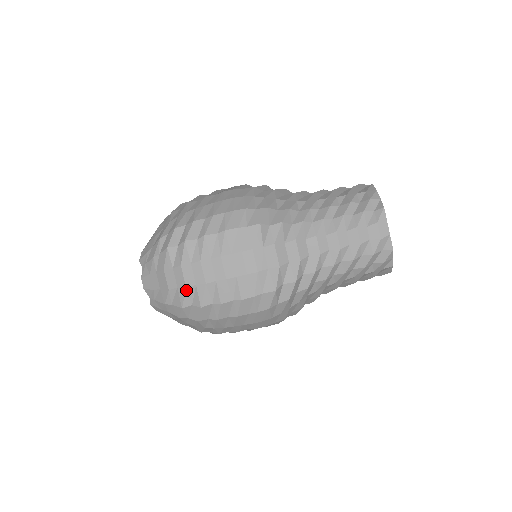
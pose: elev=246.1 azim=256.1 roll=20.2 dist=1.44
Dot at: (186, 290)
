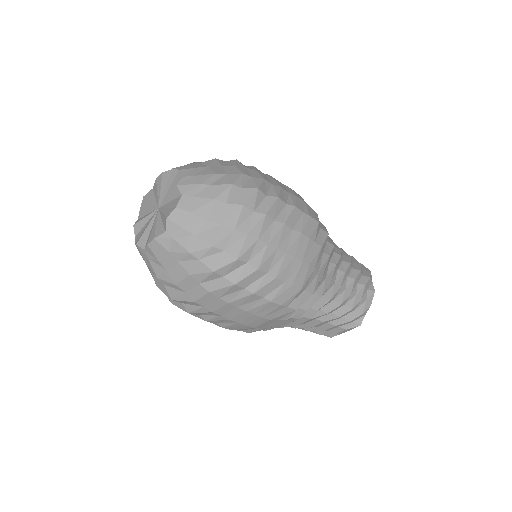
Dot at: (192, 302)
